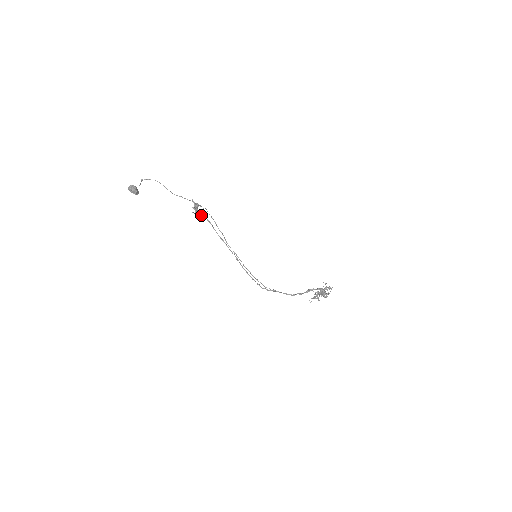
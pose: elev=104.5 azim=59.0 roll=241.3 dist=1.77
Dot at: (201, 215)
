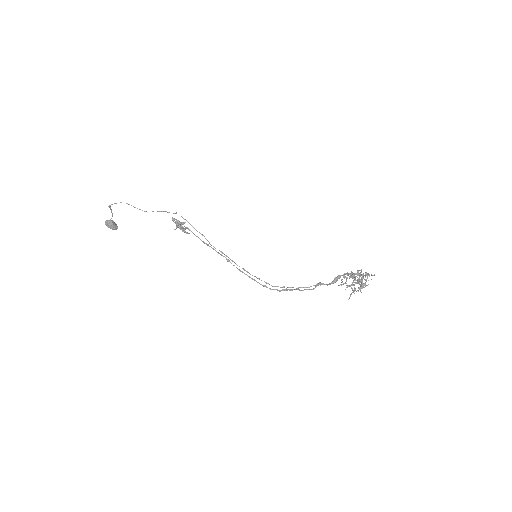
Dot at: occluded
